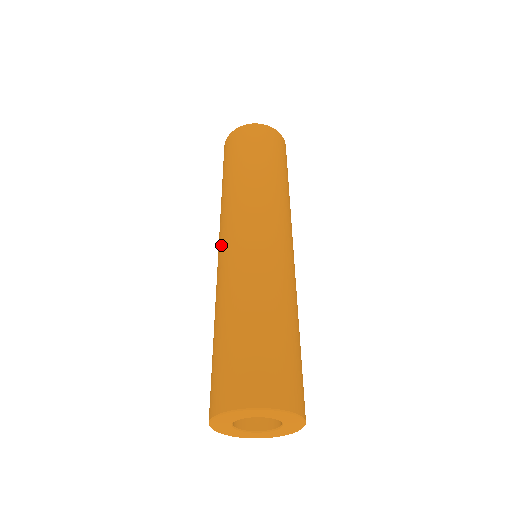
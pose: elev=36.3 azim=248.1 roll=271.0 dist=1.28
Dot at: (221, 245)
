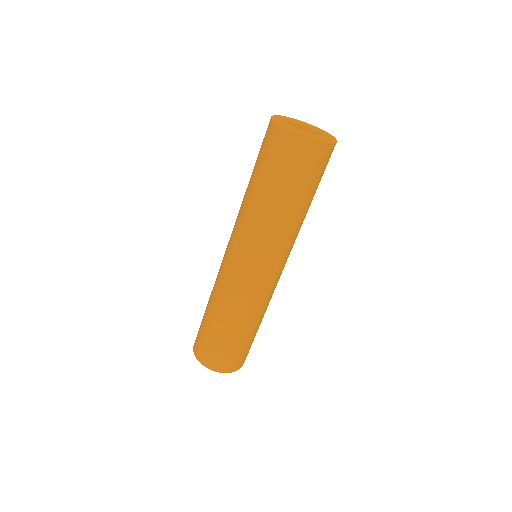
Dot at: (238, 263)
